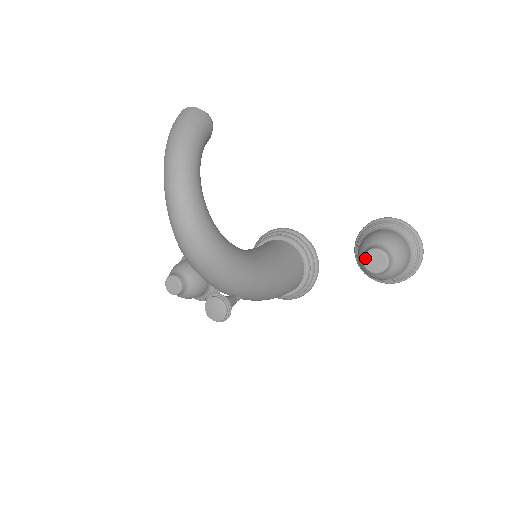
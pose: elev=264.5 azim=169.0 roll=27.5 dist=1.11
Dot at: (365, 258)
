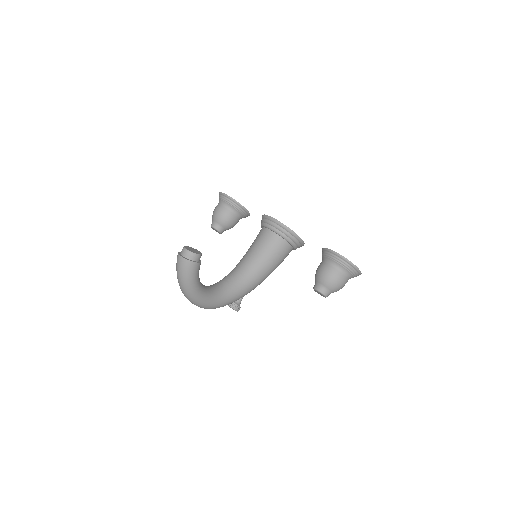
Dot at: (314, 290)
